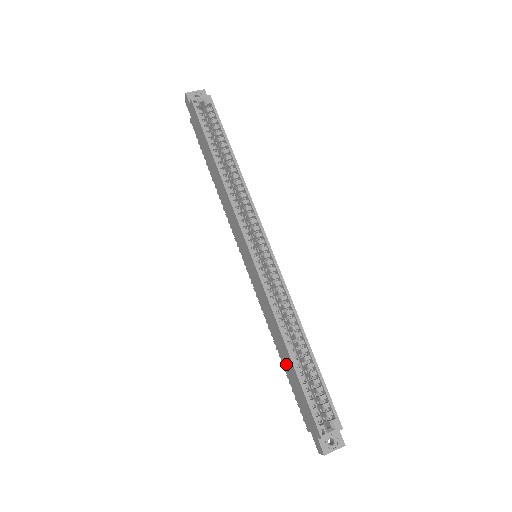
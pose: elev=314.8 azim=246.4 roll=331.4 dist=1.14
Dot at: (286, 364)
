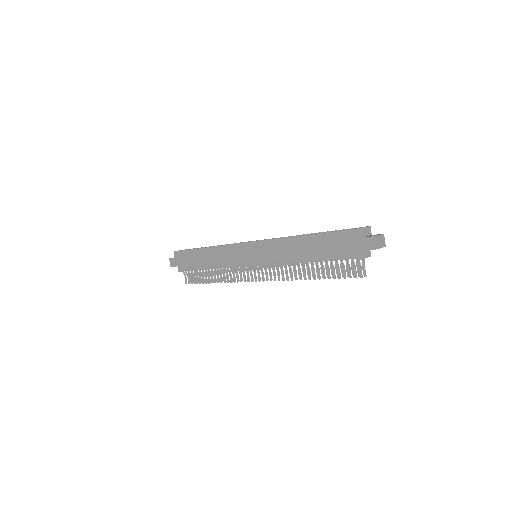
Dot at: (313, 250)
